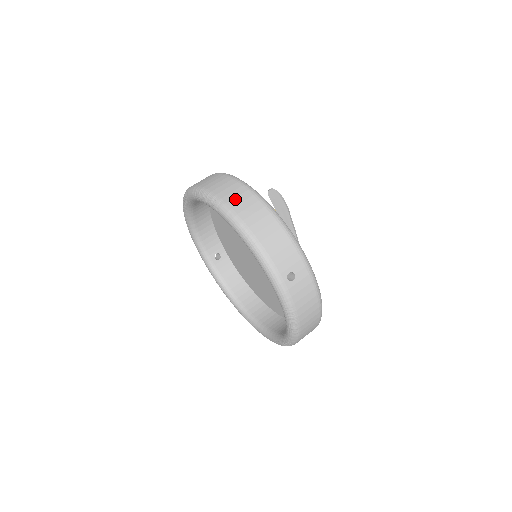
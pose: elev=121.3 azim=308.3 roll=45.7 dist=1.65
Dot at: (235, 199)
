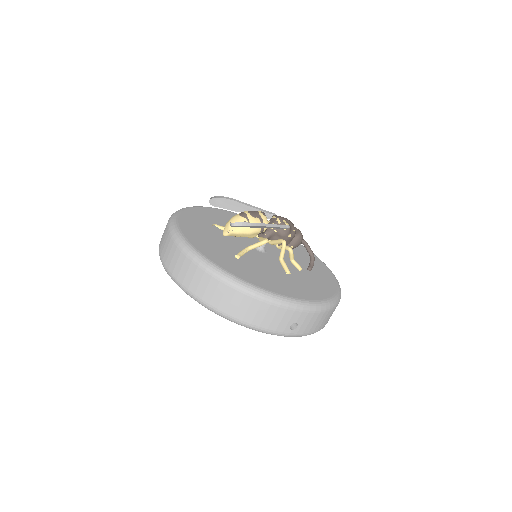
Dot at: (206, 292)
